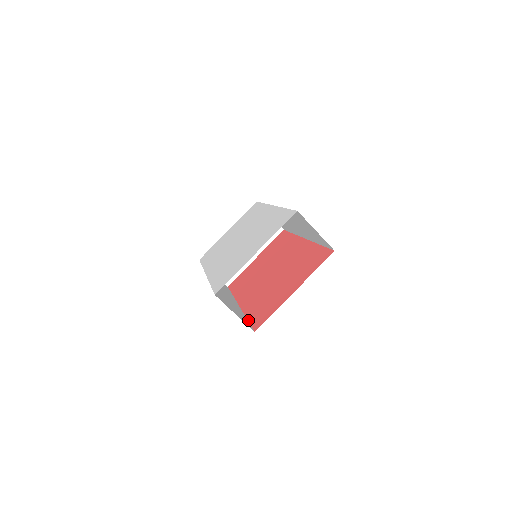
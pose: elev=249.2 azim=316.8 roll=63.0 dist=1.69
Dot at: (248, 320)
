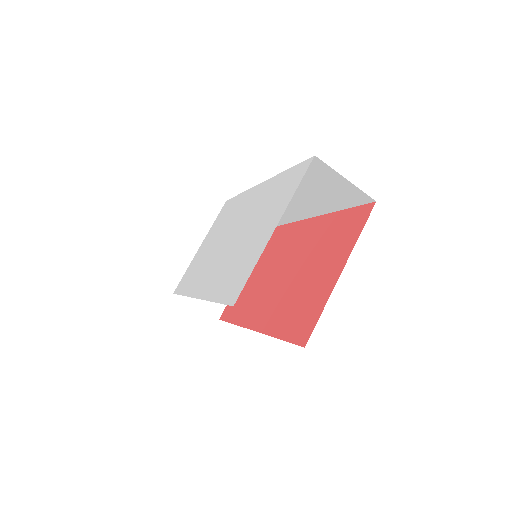
Dot at: (281, 339)
